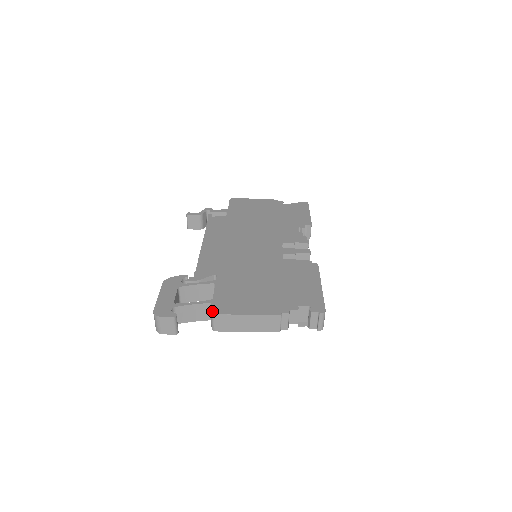
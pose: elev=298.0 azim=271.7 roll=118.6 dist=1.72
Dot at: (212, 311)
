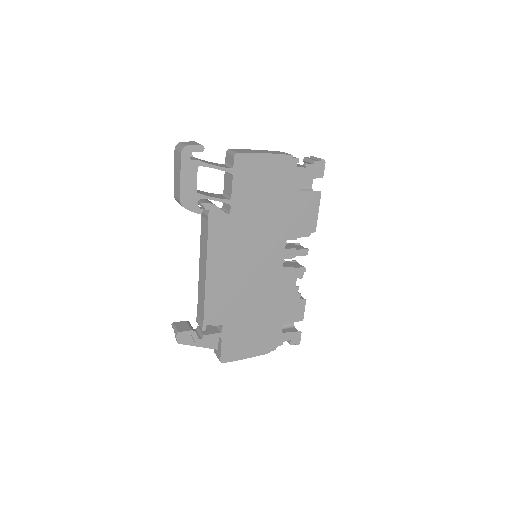
Dot at: (227, 153)
